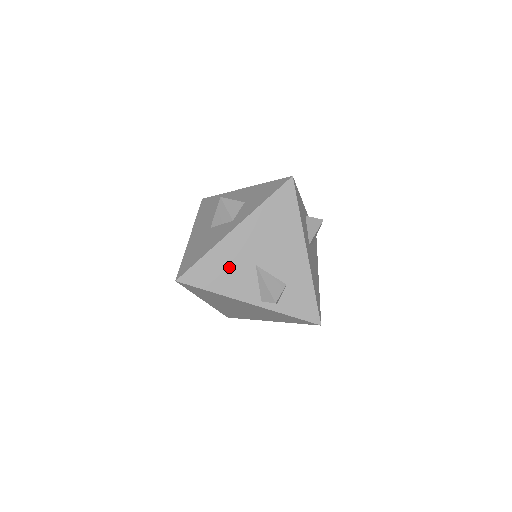
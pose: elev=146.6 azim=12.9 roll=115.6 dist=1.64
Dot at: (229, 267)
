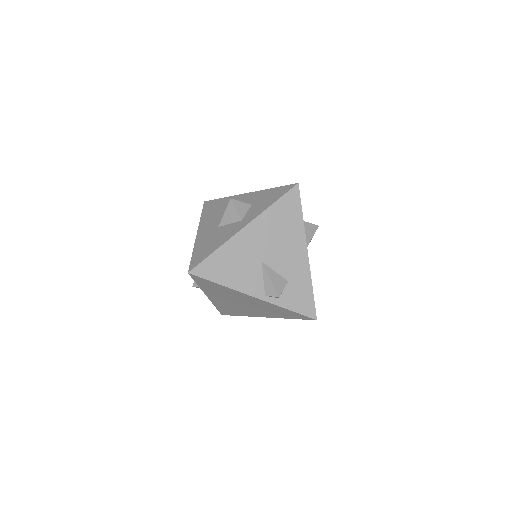
Dot at: (238, 262)
